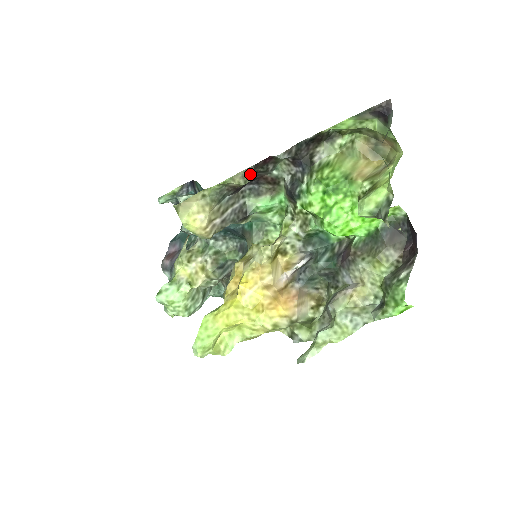
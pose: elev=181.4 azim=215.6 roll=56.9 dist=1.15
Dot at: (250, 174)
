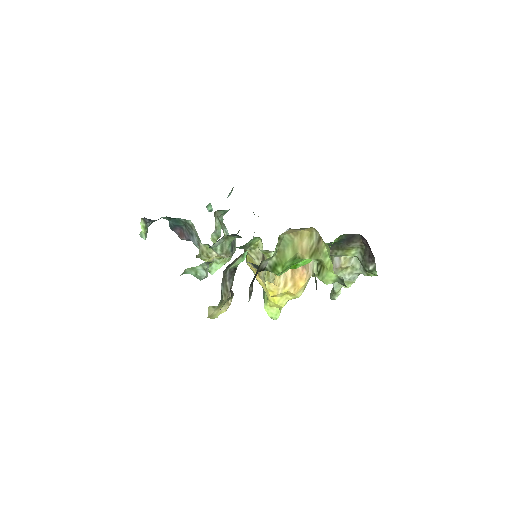
Dot at: (232, 296)
